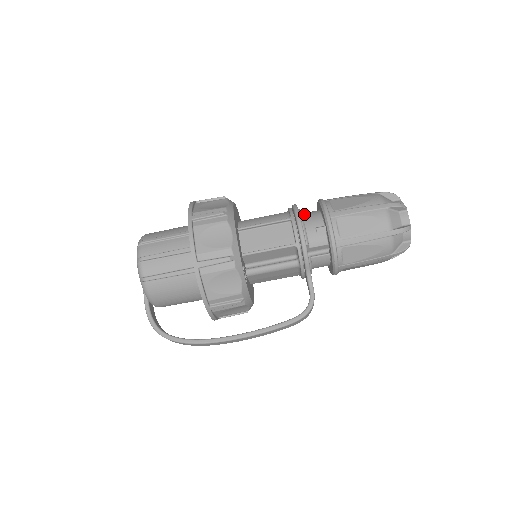
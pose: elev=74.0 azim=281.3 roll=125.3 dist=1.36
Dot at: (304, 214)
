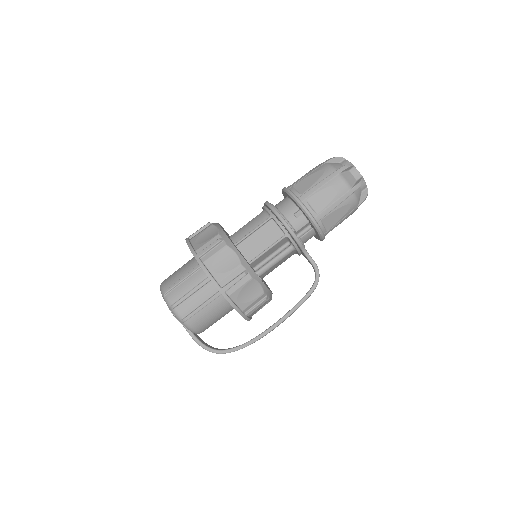
Dot at: (278, 206)
